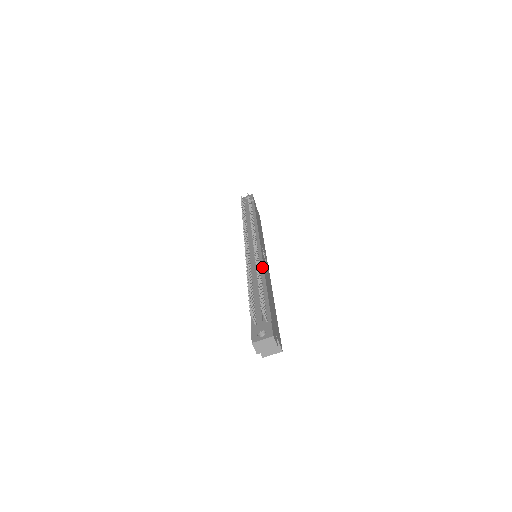
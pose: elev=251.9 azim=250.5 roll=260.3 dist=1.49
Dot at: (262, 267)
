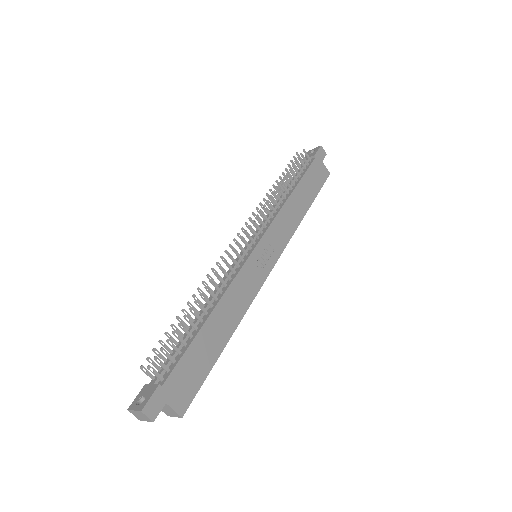
Dot at: (228, 285)
